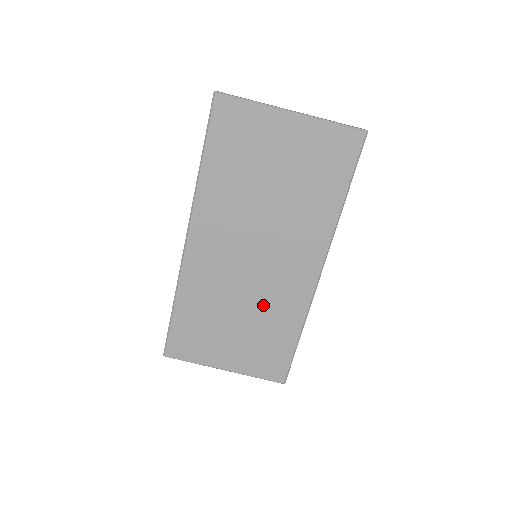
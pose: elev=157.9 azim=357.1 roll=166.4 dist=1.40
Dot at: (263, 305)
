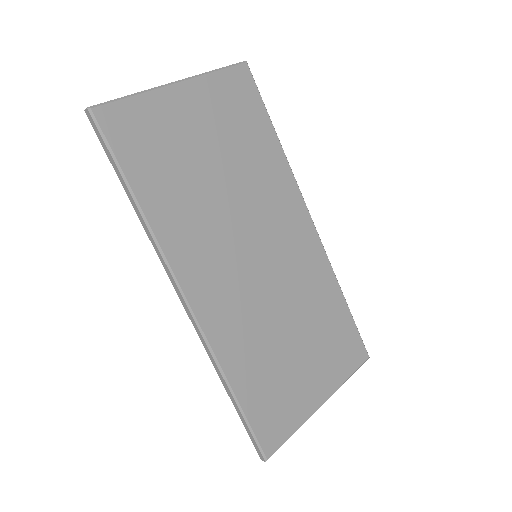
Dot at: (299, 298)
